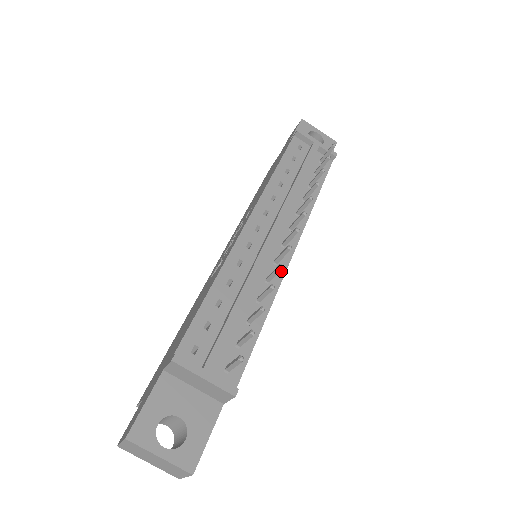
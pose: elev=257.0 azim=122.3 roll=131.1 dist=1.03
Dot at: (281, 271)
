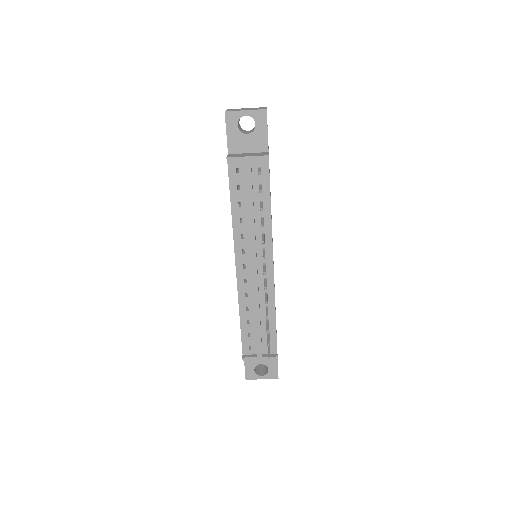
Dot at: (271, 284)
